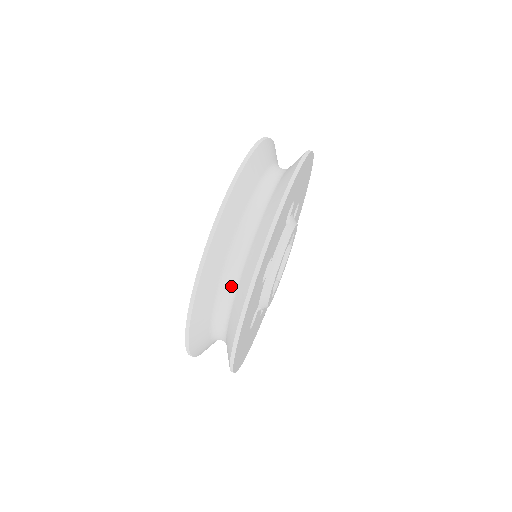
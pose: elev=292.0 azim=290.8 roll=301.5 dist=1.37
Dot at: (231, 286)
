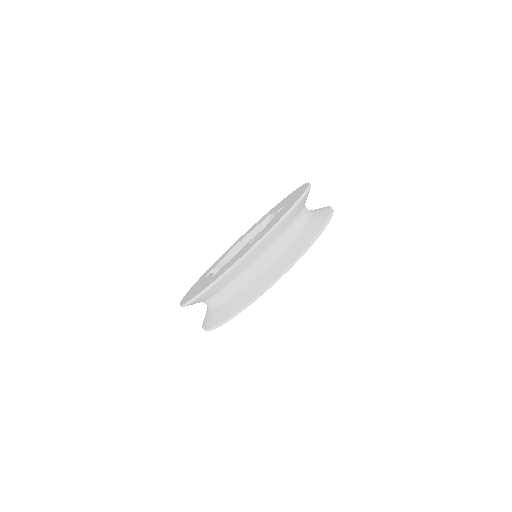
Dot at: (212, 304)
